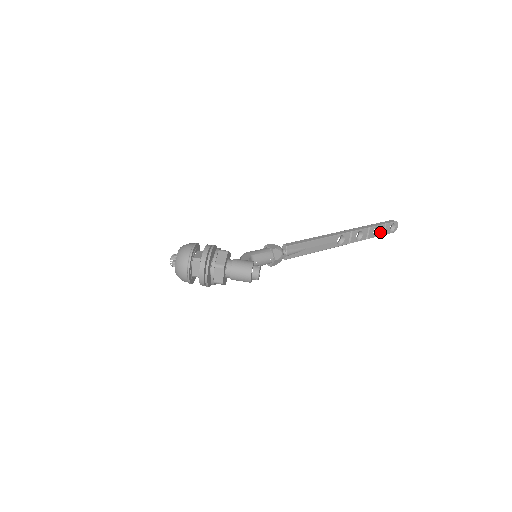
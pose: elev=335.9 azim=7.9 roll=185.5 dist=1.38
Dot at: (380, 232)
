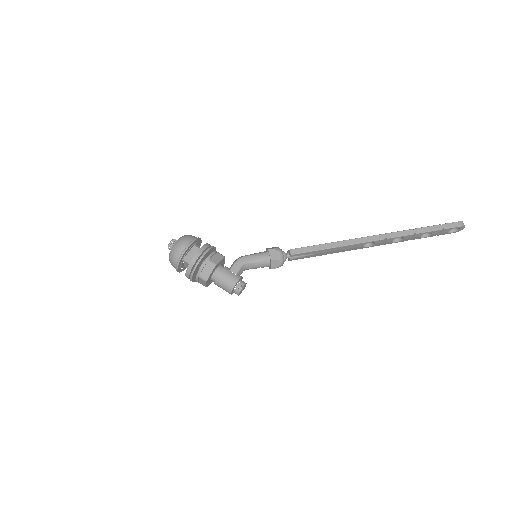
Dot at: (433, 234)
